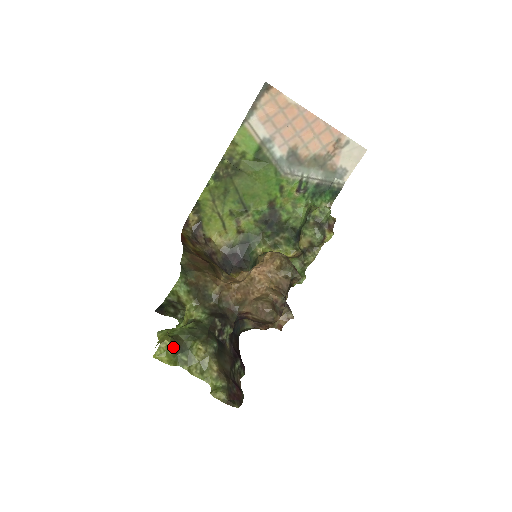
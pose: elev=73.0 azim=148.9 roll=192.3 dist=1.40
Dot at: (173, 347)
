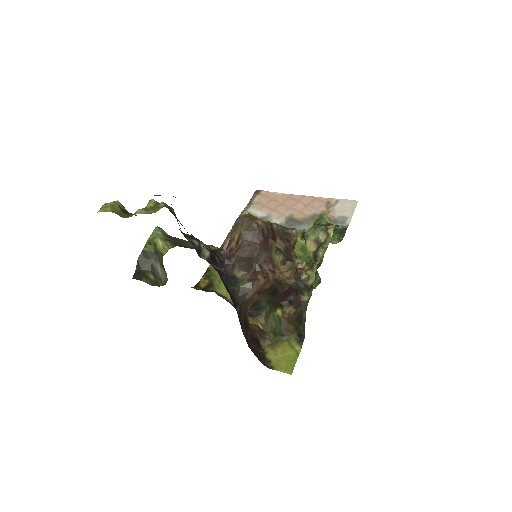
Dot at: (123, 210)
